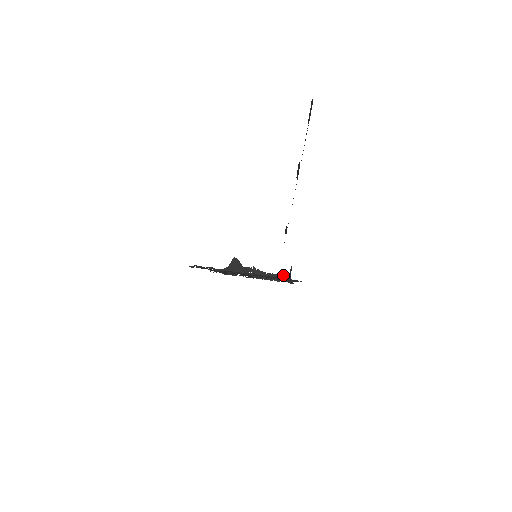
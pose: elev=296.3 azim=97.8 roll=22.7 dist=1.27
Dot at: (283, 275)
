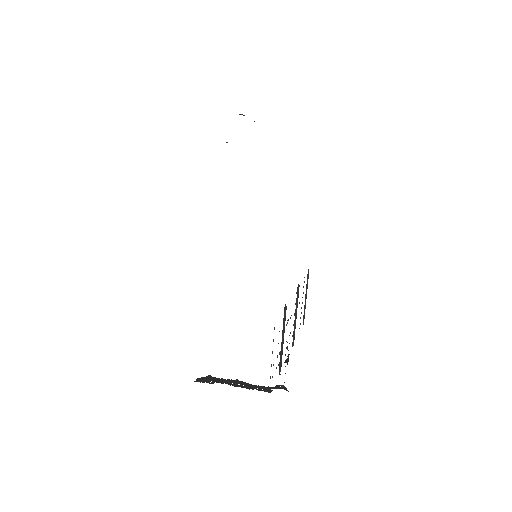
Dot at: (276, 385)
